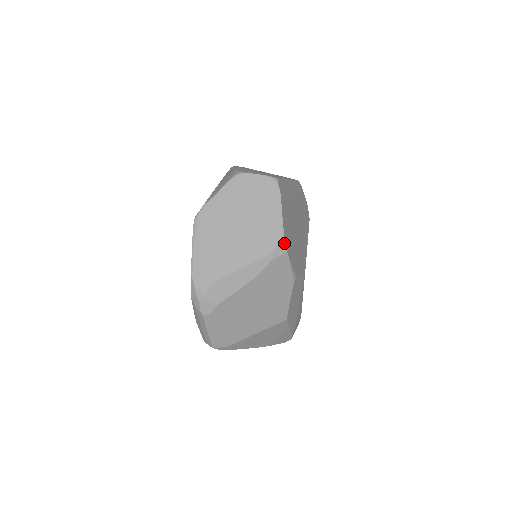
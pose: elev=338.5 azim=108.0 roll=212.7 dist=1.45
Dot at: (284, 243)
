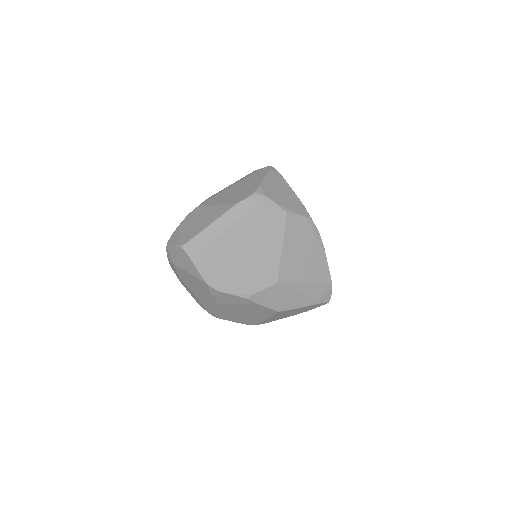
Dot at: (211, 287)
